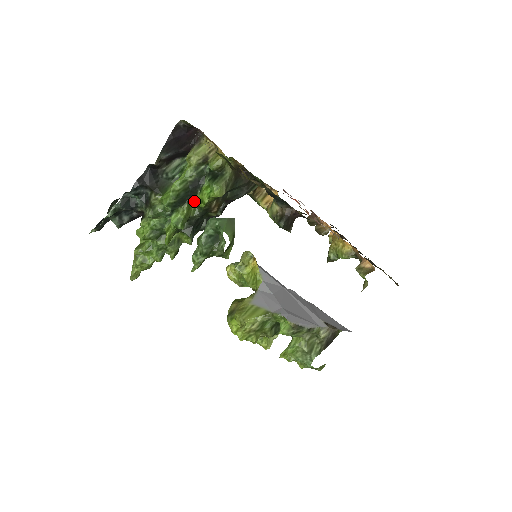
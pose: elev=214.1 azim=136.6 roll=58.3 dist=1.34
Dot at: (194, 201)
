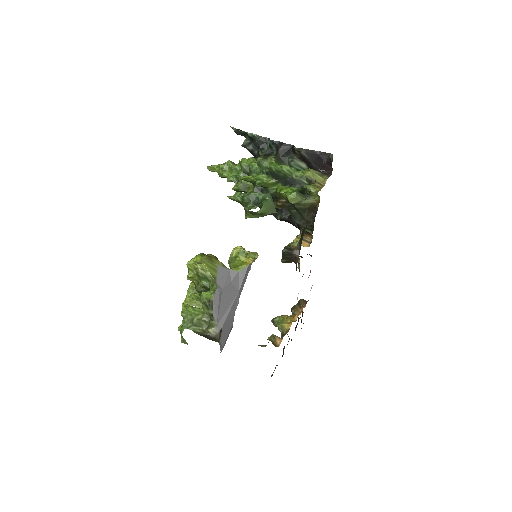
Dot at: (280, 186)
